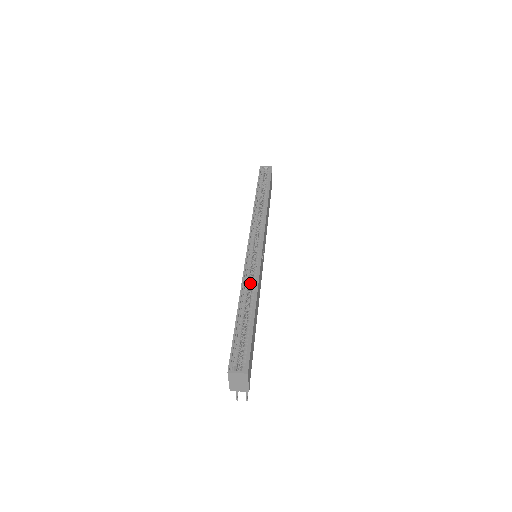
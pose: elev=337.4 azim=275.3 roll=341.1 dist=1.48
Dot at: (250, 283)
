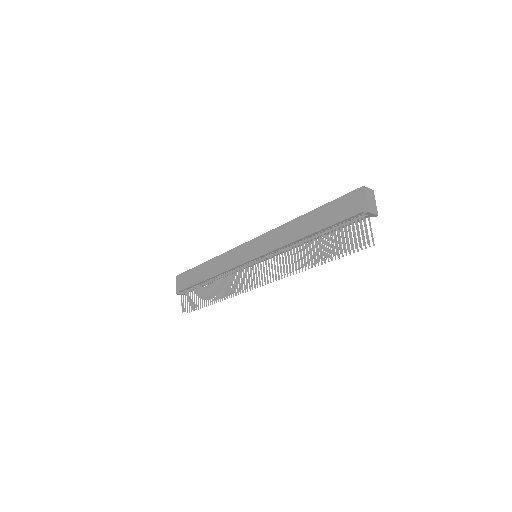
Dot at: occluded
